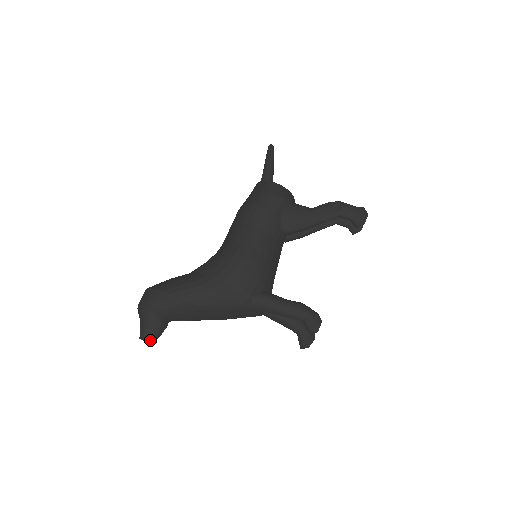
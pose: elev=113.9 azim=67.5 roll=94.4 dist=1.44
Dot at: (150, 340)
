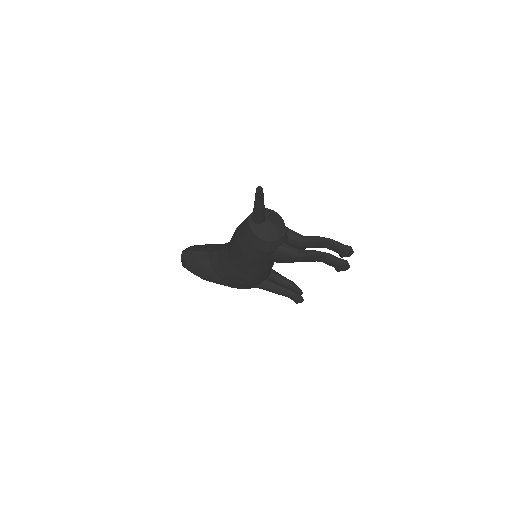
Dot at: occluded
